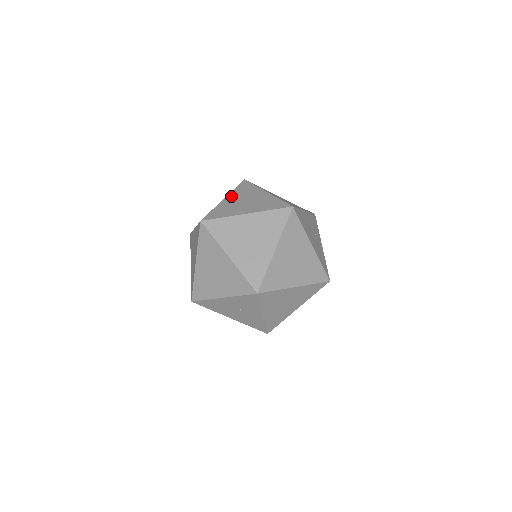
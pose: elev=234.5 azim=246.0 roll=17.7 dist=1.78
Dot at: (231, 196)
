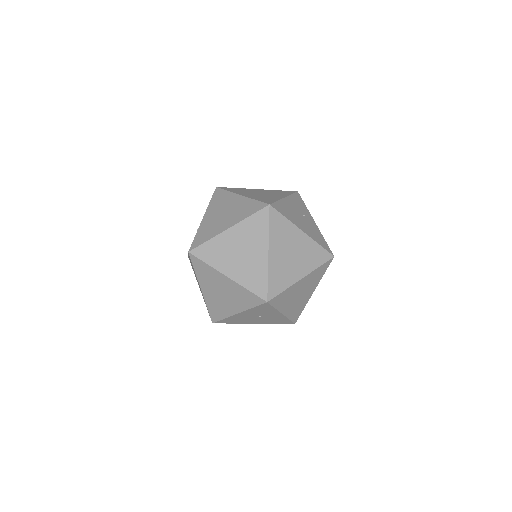
Dot at: (209, 212)
